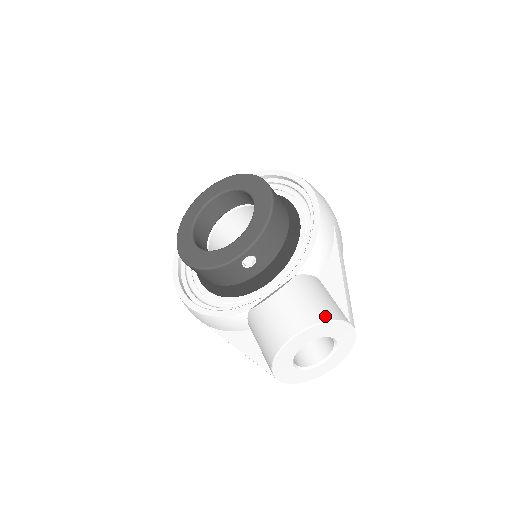
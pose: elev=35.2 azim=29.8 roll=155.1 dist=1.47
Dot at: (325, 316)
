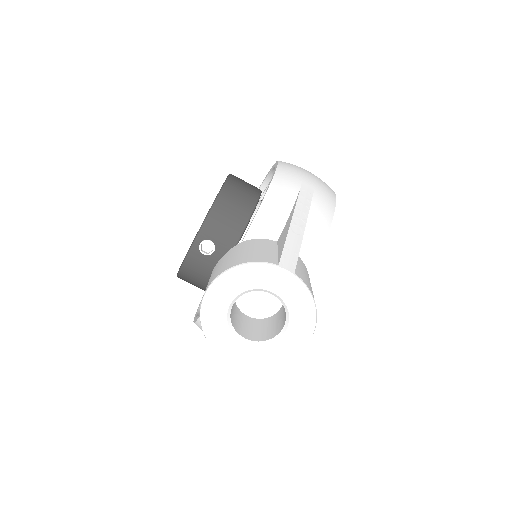
Dot at: (239, 262)
